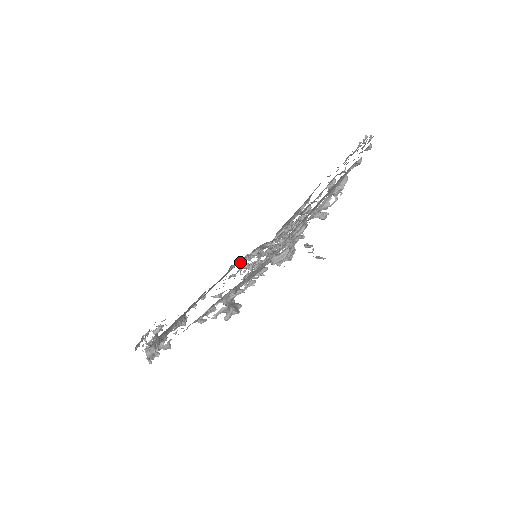
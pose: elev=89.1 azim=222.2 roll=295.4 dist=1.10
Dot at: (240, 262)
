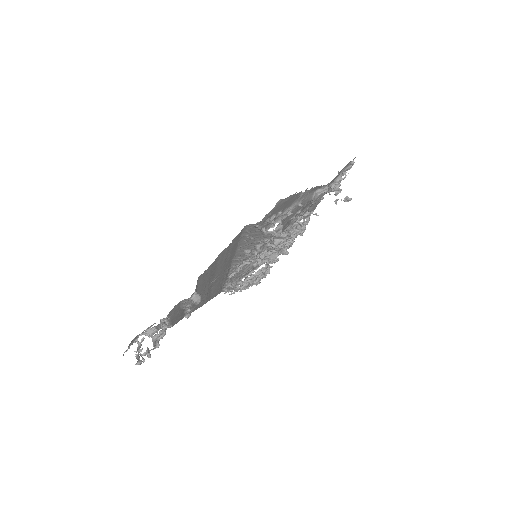
Dot at: occluded
